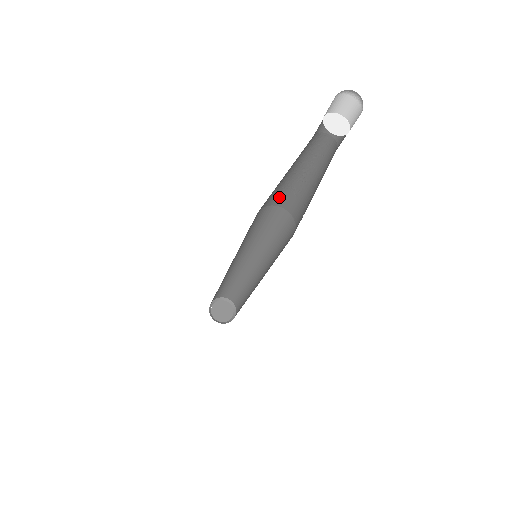
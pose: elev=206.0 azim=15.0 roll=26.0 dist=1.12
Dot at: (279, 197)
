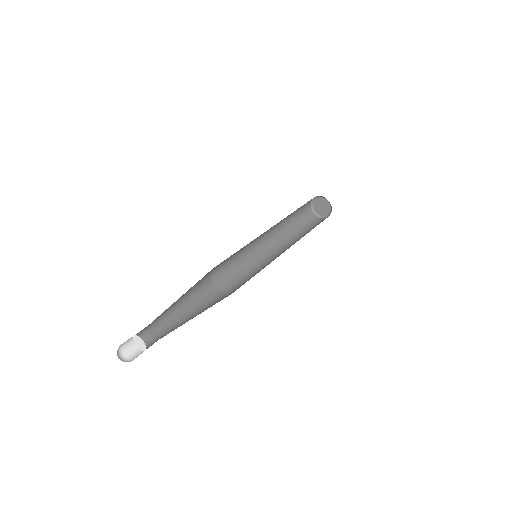
Dot at: occluded
